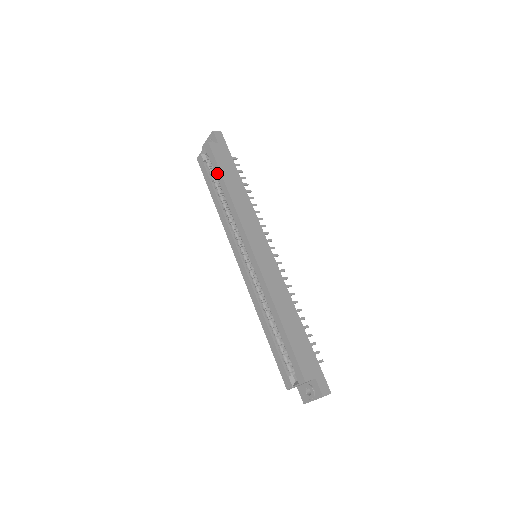
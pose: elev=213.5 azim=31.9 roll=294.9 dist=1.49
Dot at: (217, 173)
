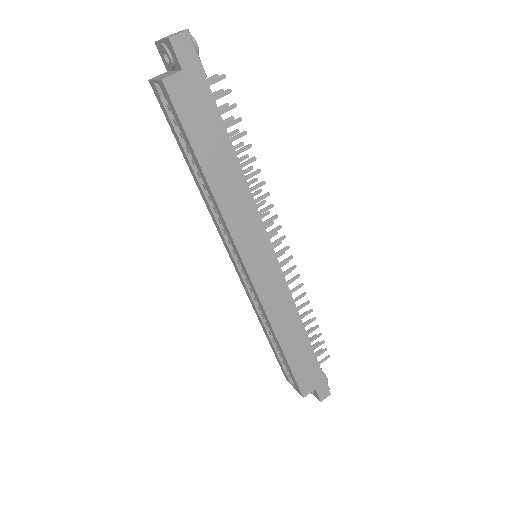
Dot at: (187, 143)
